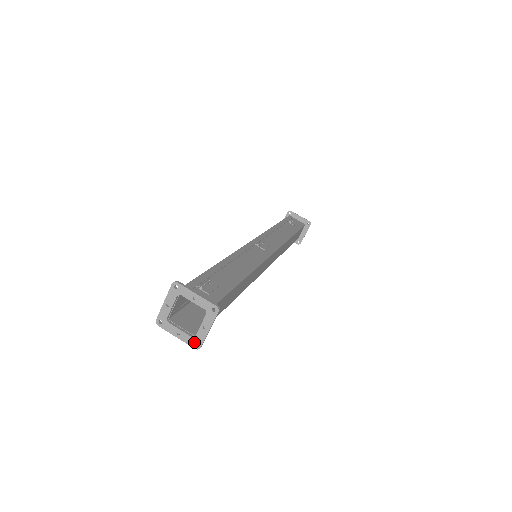
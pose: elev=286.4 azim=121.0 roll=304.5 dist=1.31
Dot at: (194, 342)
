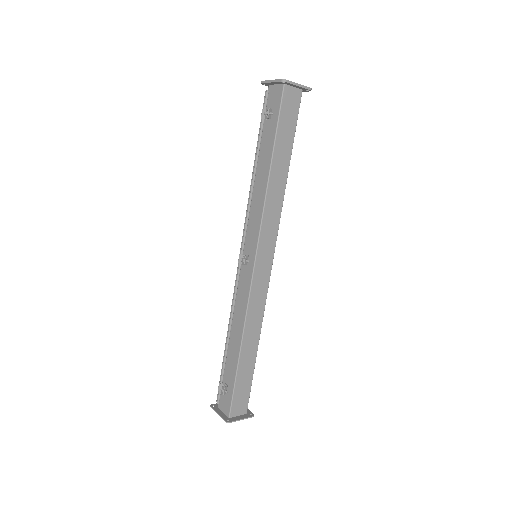
Dot at: (283, 80)
